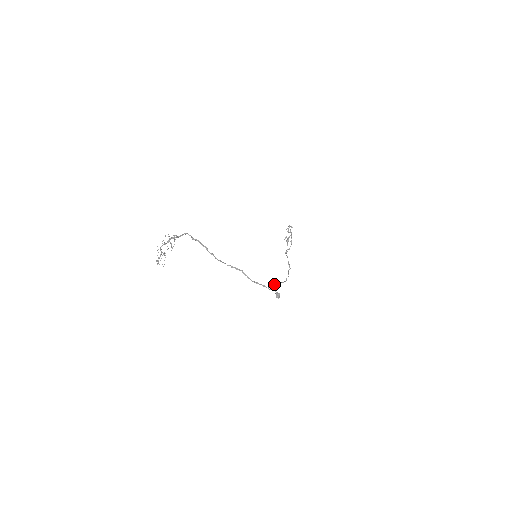
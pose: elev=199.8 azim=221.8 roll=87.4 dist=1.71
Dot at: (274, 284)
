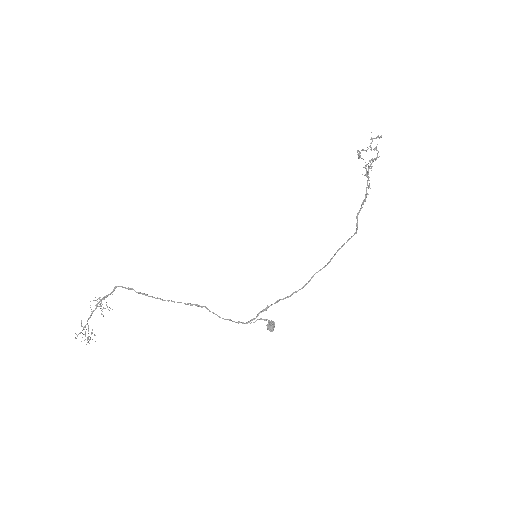
Dot at: (263, 309)
